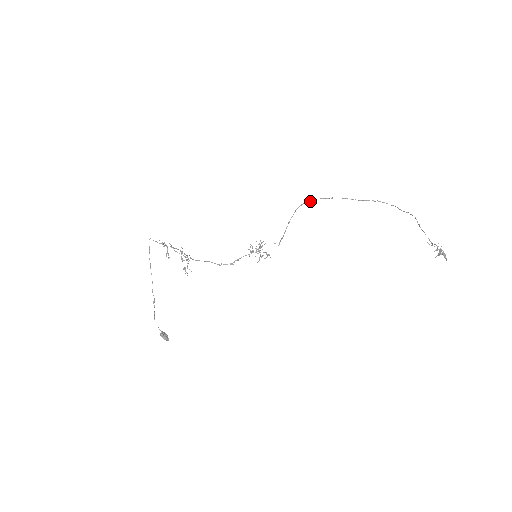
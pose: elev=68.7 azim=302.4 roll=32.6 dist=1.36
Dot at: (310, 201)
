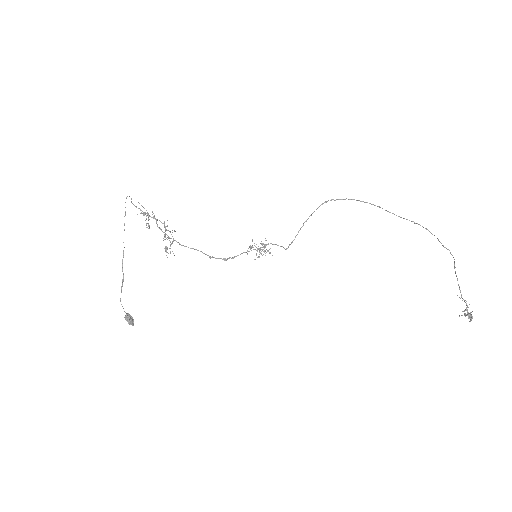
Dot at: (338, 199)
